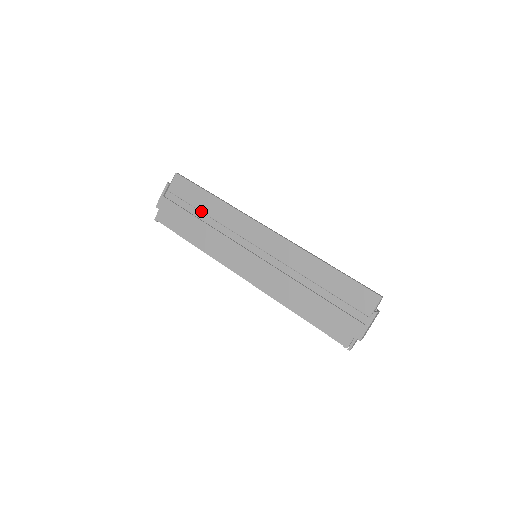
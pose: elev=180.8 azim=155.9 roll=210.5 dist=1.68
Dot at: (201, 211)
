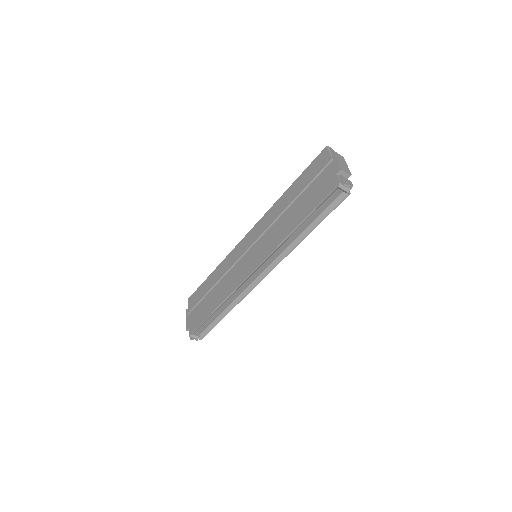
Dot at: (210, 289)
